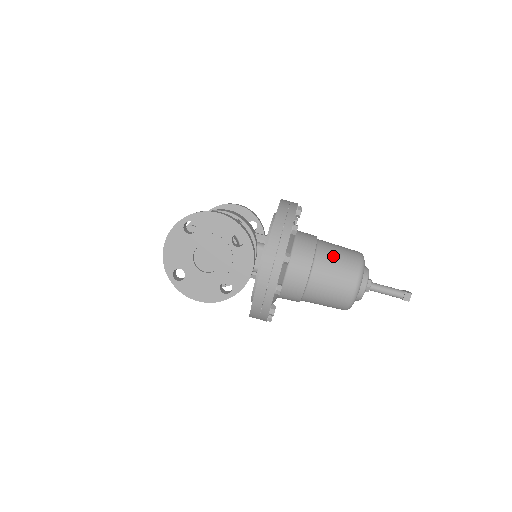
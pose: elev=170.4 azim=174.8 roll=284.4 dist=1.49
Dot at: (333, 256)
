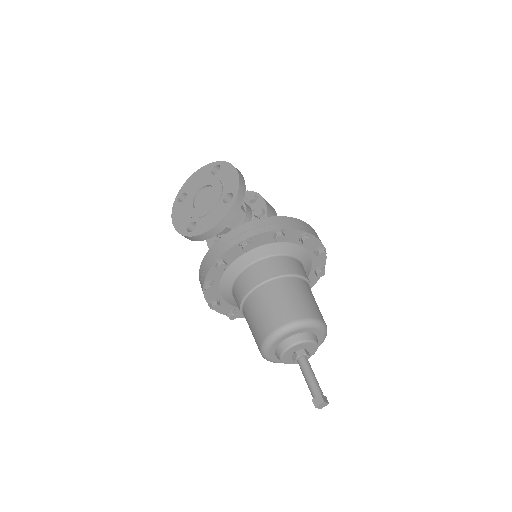
Dot at: (291, 292)
